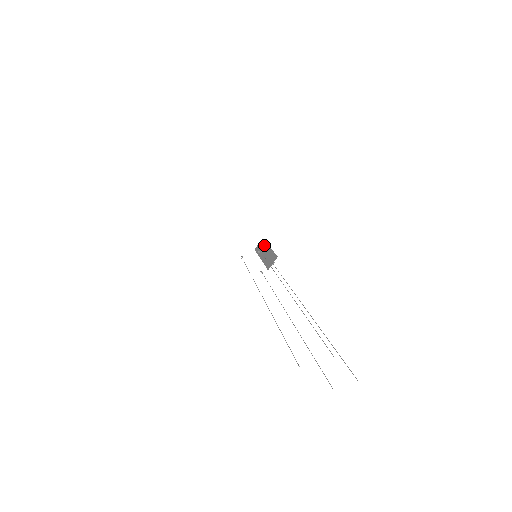
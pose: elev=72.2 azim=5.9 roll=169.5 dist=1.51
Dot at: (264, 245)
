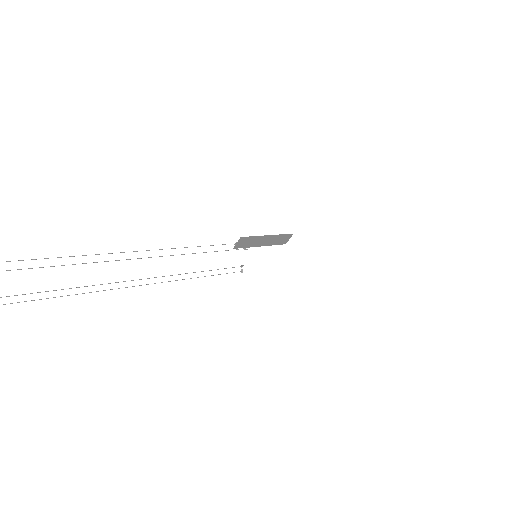
Dot at: occluded
